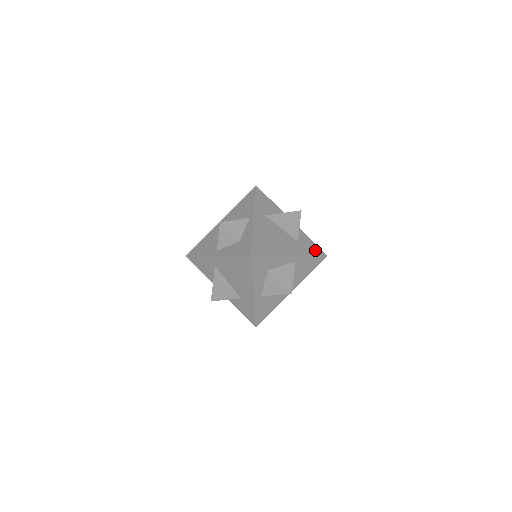
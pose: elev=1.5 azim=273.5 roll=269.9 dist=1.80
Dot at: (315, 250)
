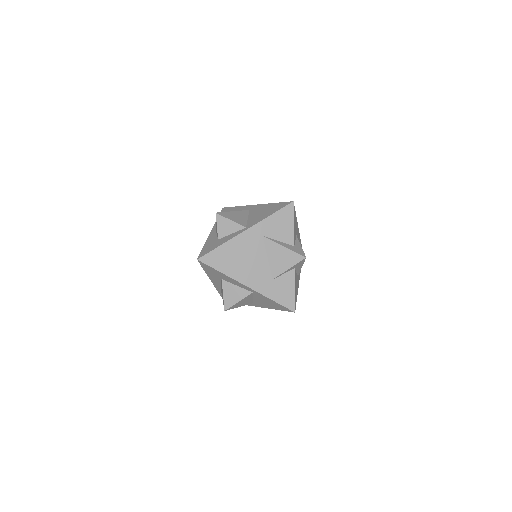
Dot at: (285, 299)
